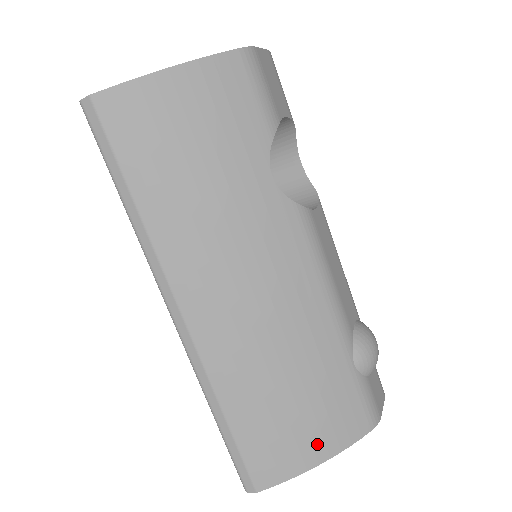
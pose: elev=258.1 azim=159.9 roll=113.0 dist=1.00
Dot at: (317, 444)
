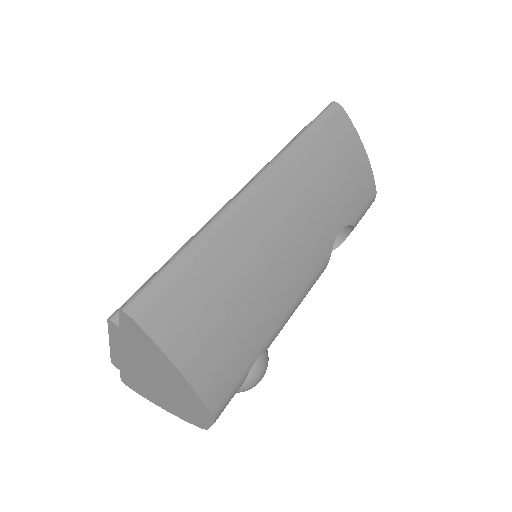
Dot at: (198, 358)
